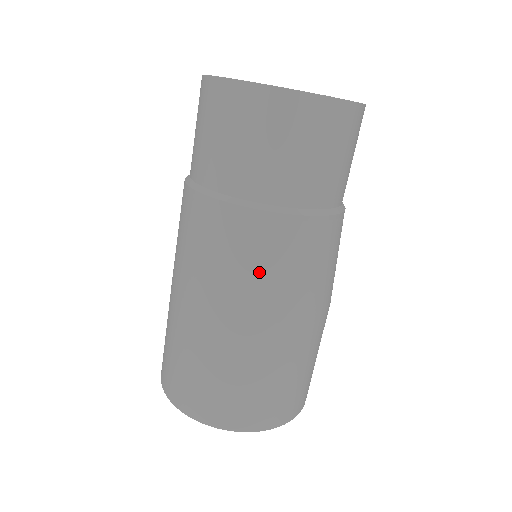
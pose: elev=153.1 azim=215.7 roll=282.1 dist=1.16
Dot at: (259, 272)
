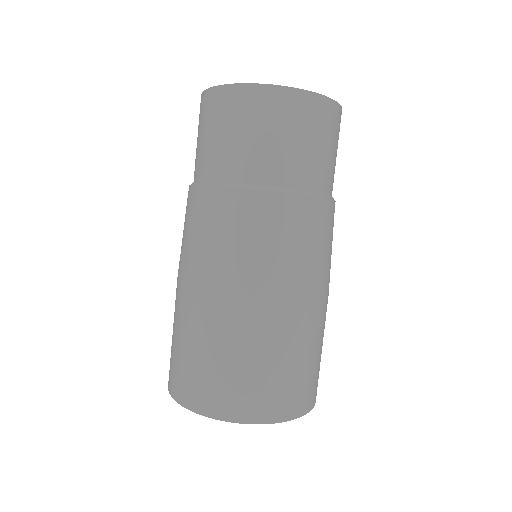
Dot at: (320, 252)
